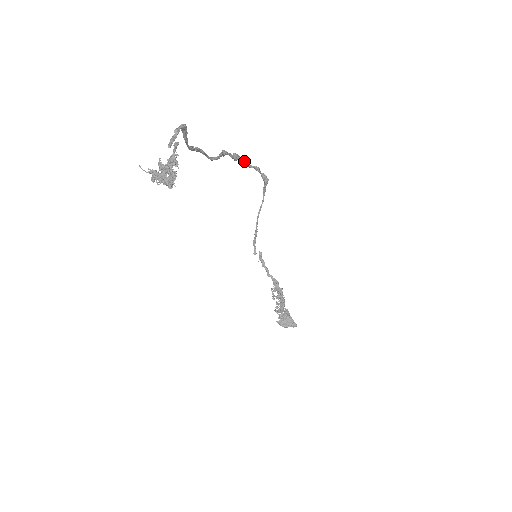
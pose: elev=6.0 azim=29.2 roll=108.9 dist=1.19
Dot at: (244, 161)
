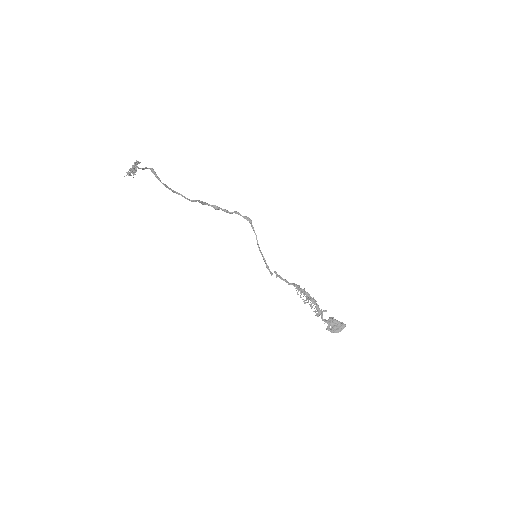
Dot at: (224, 210)
